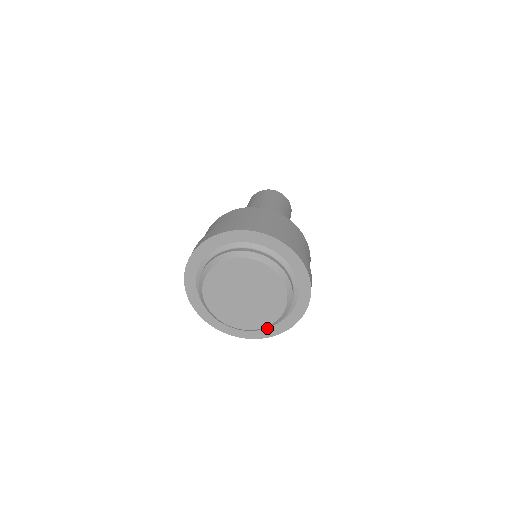
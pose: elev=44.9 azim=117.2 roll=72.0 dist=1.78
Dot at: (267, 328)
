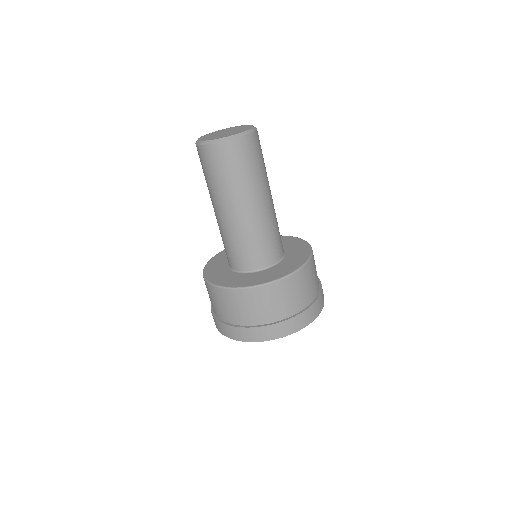
Dot at: occluded
